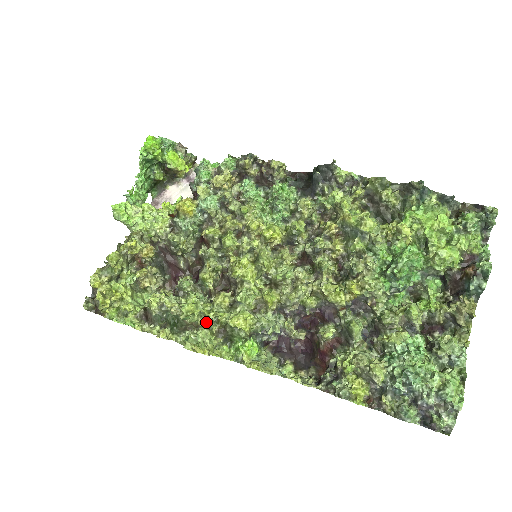
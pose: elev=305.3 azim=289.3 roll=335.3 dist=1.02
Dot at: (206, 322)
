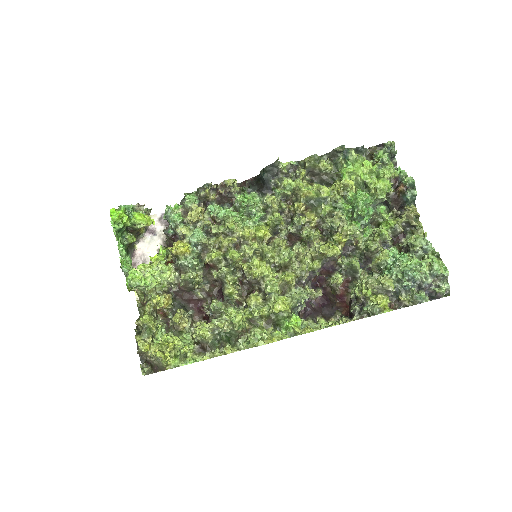
Dot at: (251, 323)
